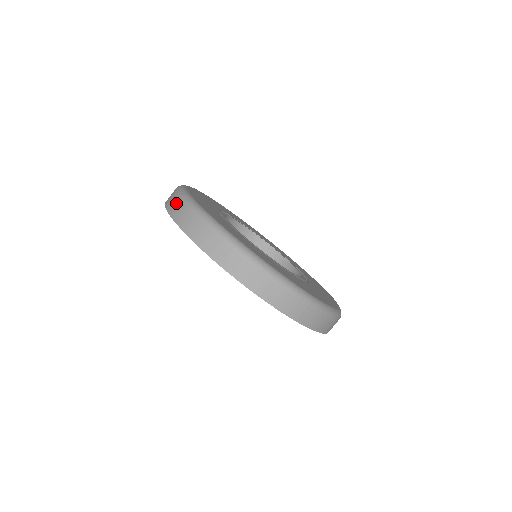
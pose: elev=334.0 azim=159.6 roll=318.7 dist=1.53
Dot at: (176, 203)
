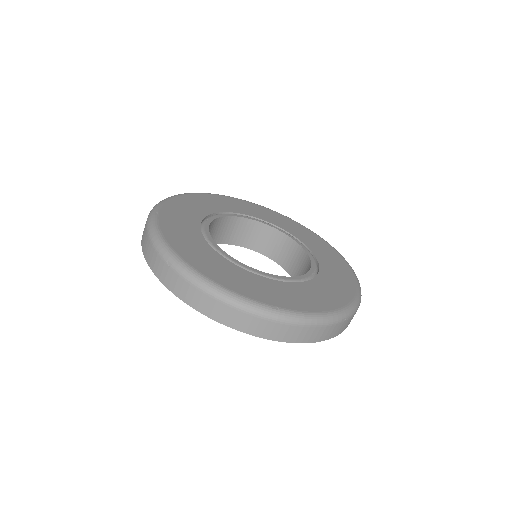
Dot at: (156, 260)
